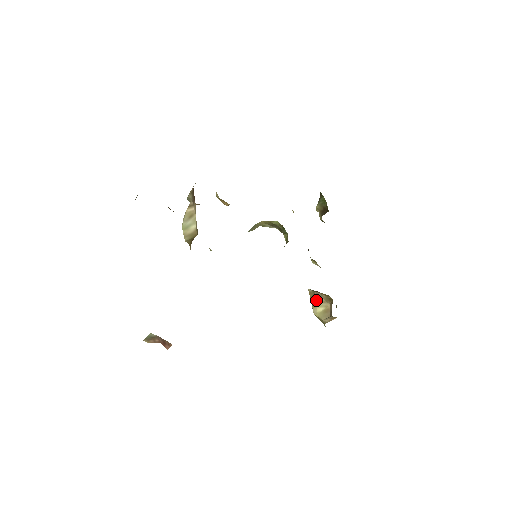
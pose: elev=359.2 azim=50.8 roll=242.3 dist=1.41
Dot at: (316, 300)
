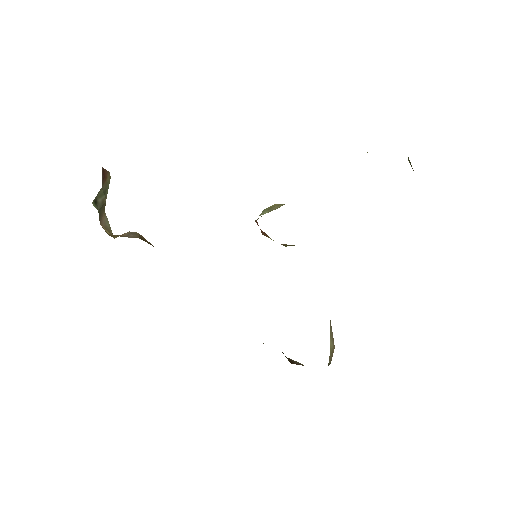
Dot at: (330, 329)
